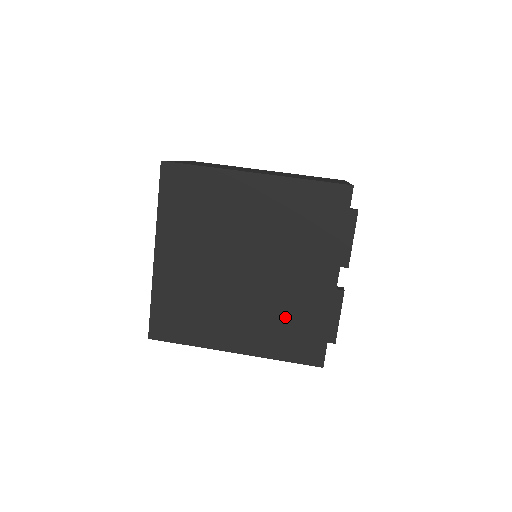
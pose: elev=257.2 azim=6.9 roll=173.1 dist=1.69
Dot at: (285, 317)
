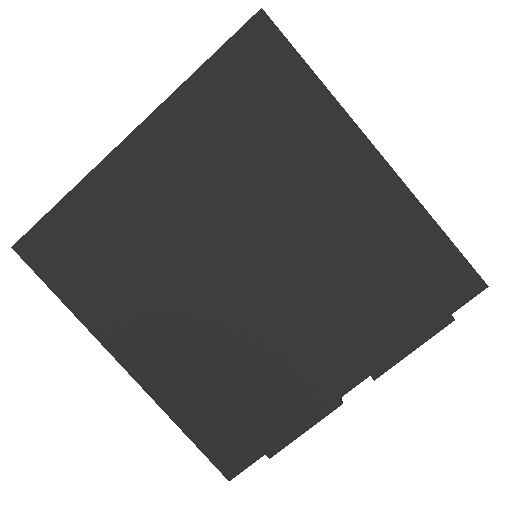
Dot at: (239, 378)
